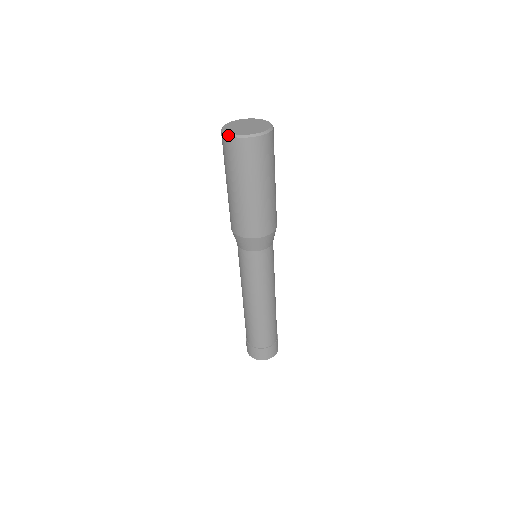
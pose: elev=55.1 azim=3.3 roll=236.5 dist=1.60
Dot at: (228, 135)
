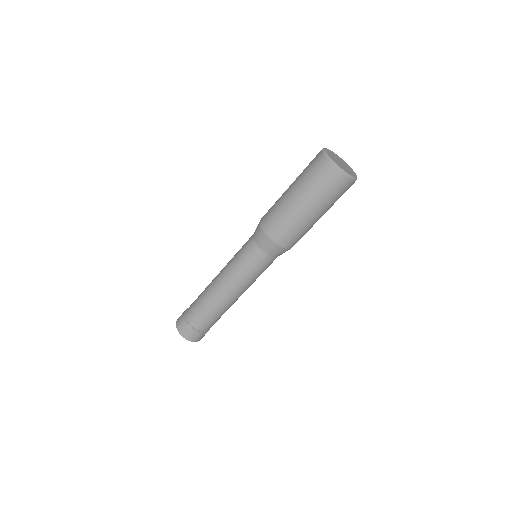
Dot at: (341, 170)
